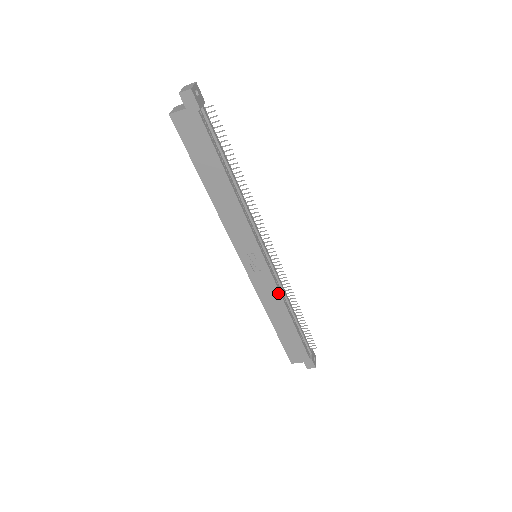
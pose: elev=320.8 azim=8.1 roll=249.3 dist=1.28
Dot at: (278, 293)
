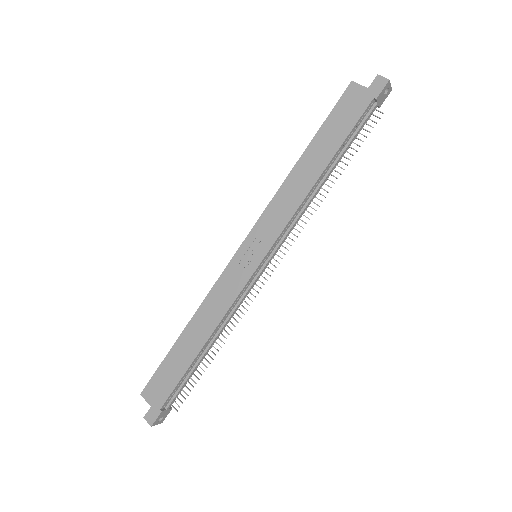
Dot at: (229, 306)
